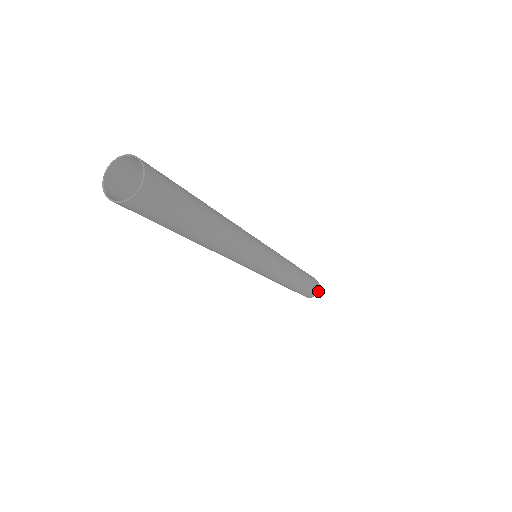
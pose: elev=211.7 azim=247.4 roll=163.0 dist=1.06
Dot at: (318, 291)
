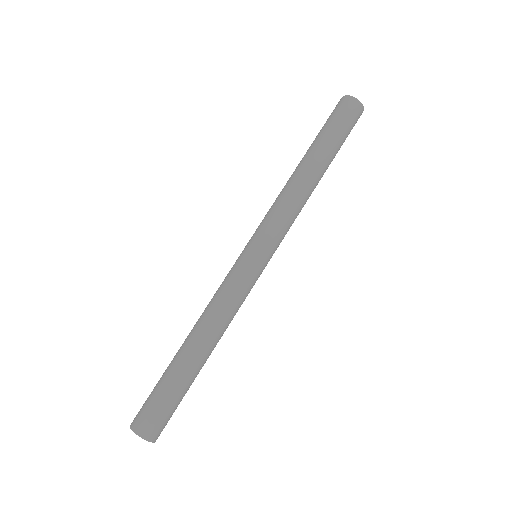
Dot at: (154, 440)
